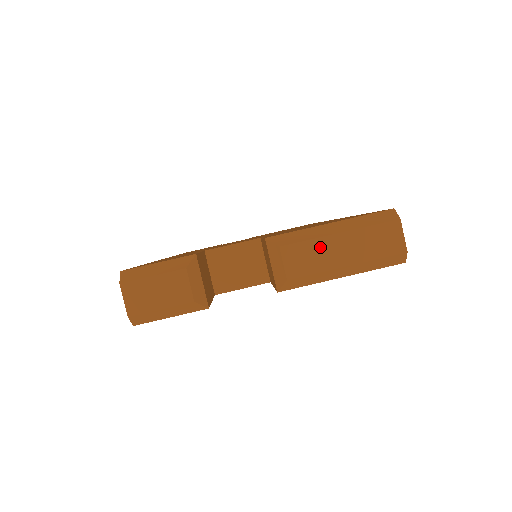
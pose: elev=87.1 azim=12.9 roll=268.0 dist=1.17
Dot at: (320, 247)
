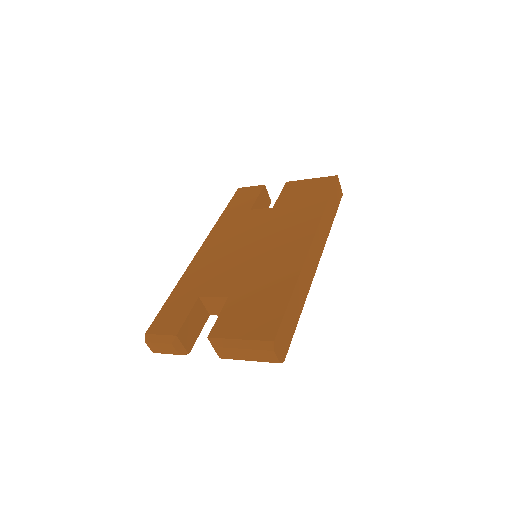
Dot at: (233, 351)
